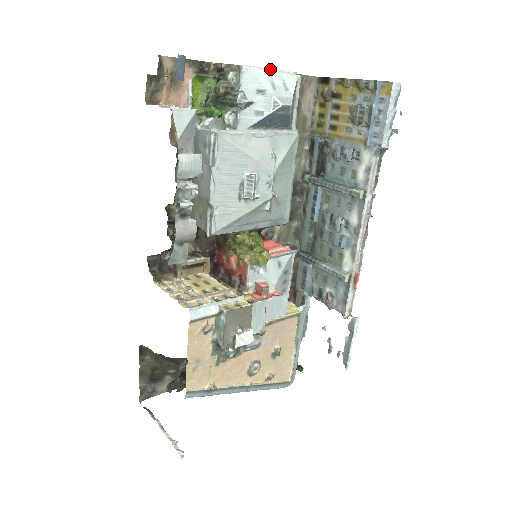
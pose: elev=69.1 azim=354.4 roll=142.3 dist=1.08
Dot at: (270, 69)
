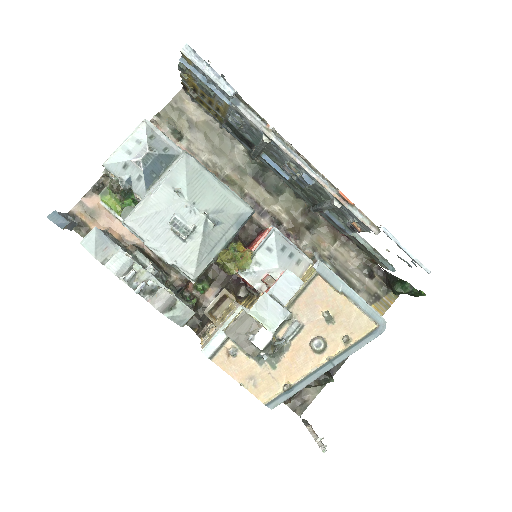
Dot at: (123, 143)
